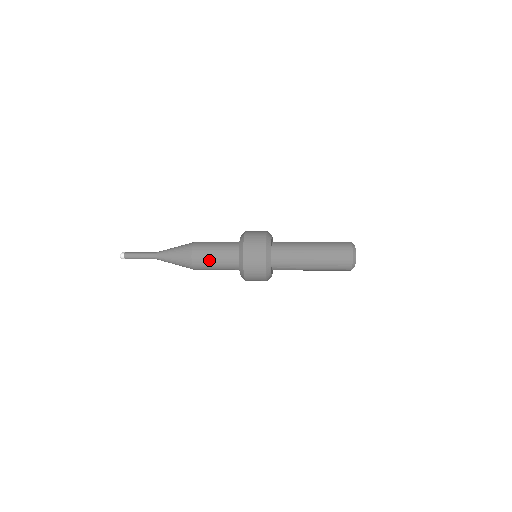
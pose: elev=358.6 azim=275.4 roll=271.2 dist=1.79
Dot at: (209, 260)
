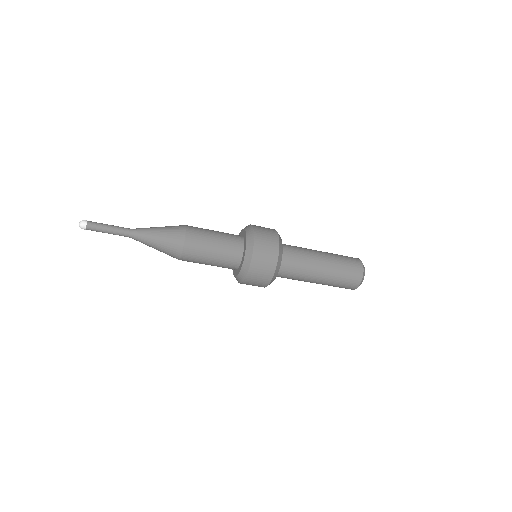
Dot at: (206, 246)
